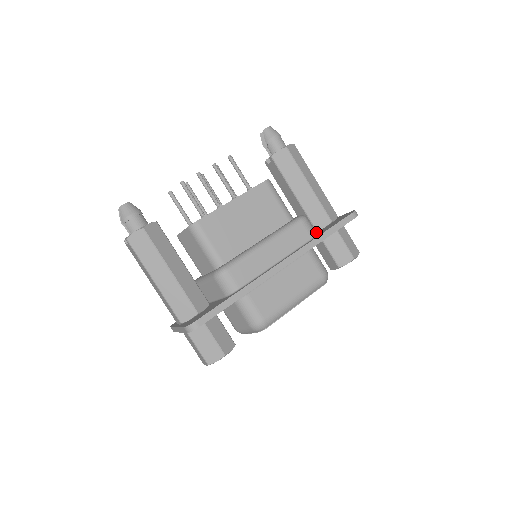
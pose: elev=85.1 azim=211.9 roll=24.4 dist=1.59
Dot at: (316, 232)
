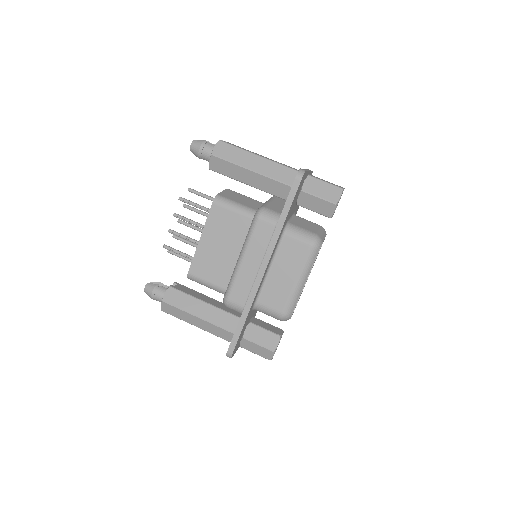
Dot at: occluded
